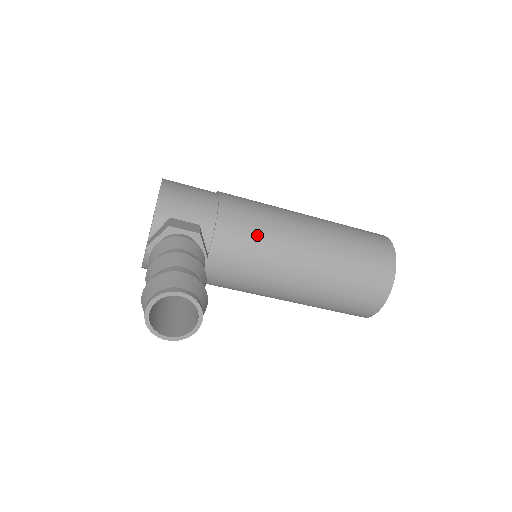
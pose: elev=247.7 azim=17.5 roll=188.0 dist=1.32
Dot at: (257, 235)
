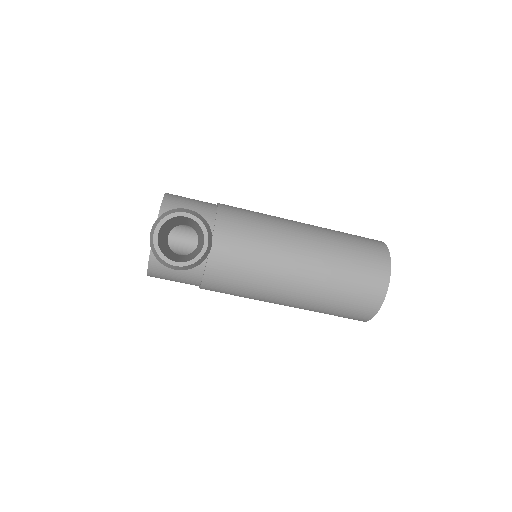
Dot at: (255, 228)
